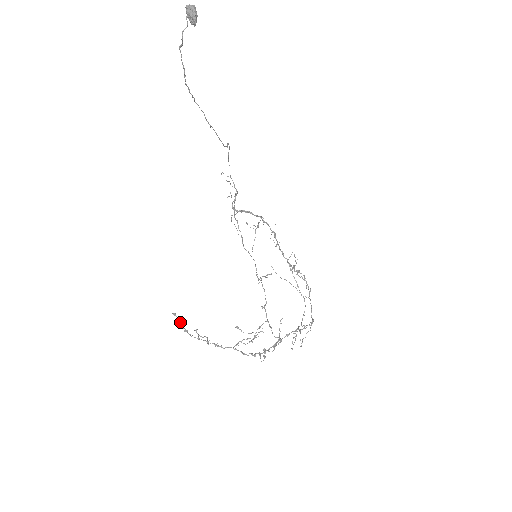
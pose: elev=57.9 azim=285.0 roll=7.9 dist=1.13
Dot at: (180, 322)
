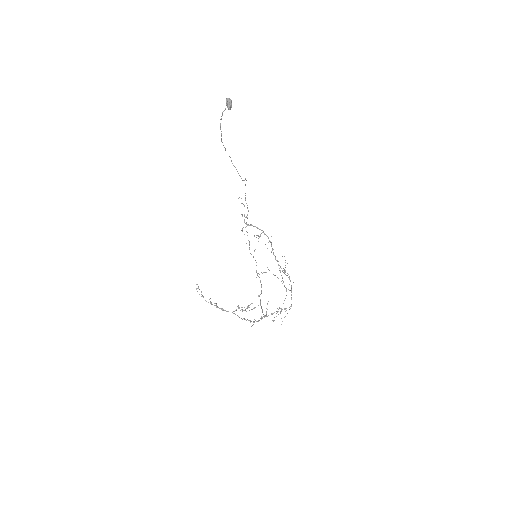
Dot at: occluded
